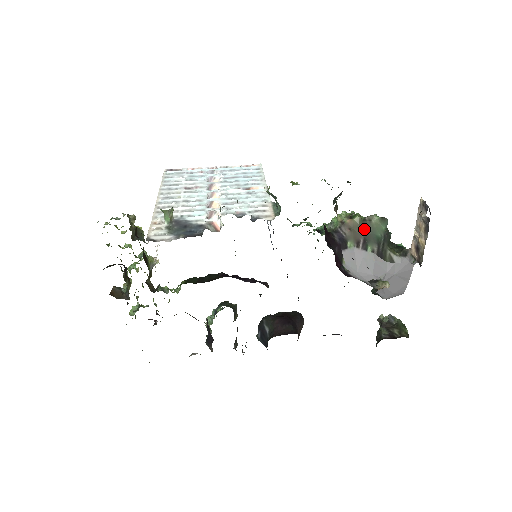
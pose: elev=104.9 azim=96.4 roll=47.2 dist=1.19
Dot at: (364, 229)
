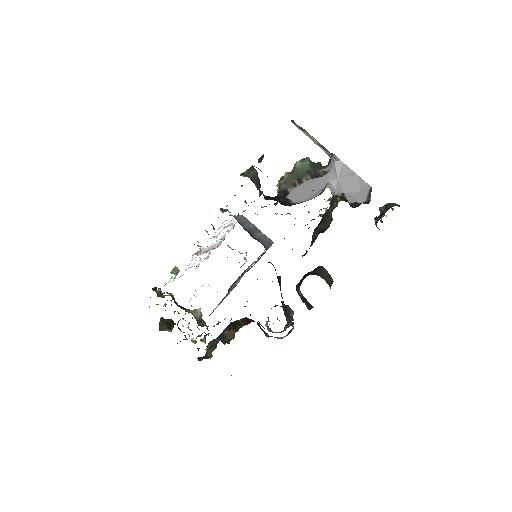
Dot at: (294, 175)
